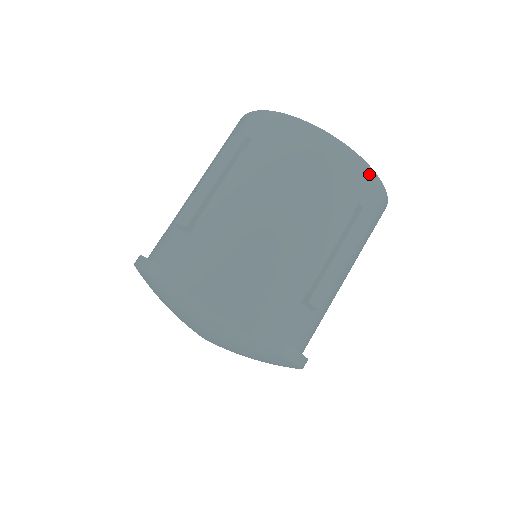
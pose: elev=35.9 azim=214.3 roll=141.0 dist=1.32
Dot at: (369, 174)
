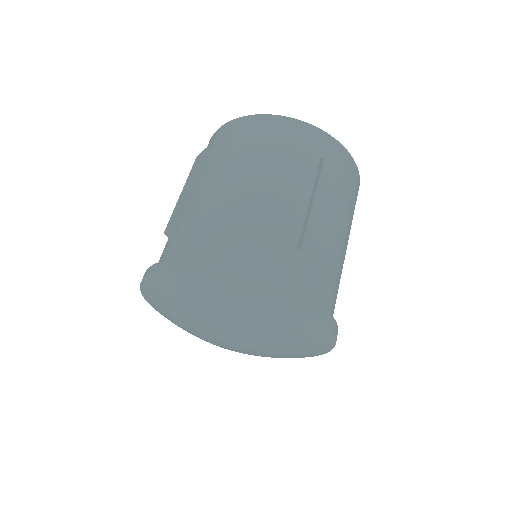
Dot at: (320, 134)
